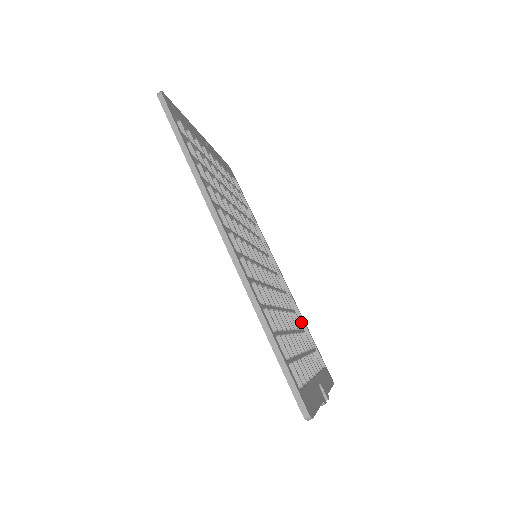
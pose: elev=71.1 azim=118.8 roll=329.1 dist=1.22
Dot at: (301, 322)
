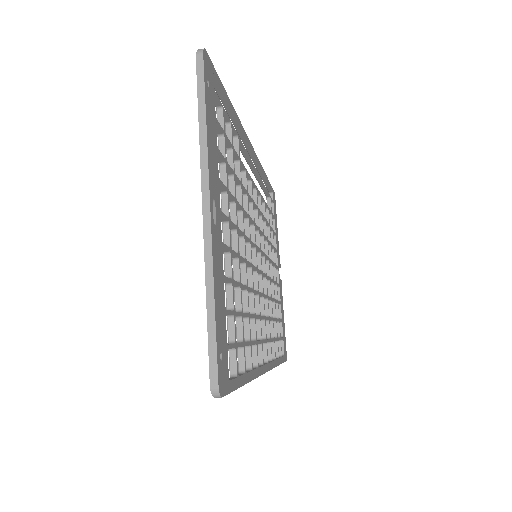
Dot at: (264, 188)
